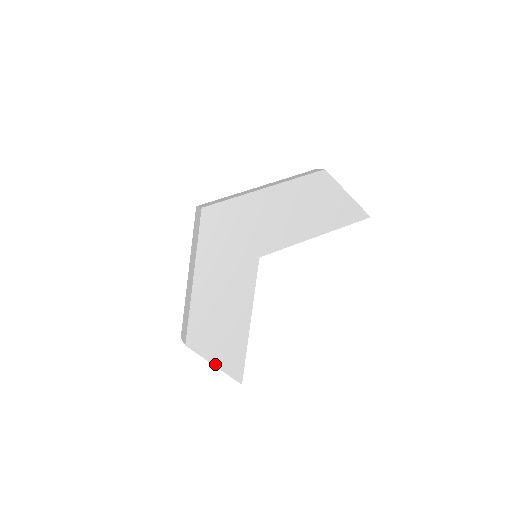
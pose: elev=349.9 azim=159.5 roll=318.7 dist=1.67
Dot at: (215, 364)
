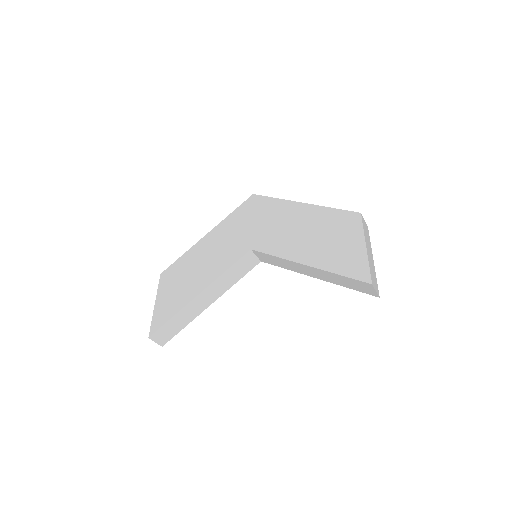
Dot at: (156, 303)
